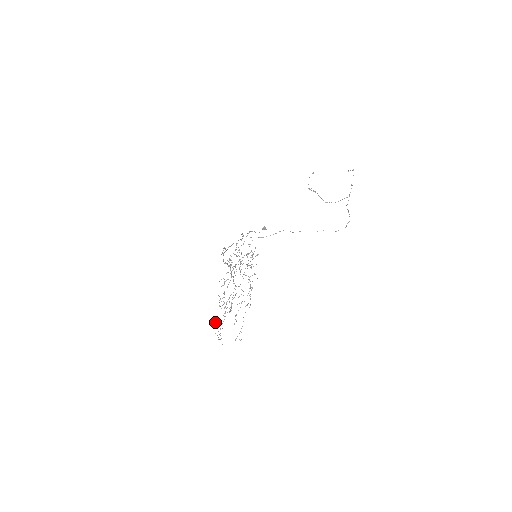
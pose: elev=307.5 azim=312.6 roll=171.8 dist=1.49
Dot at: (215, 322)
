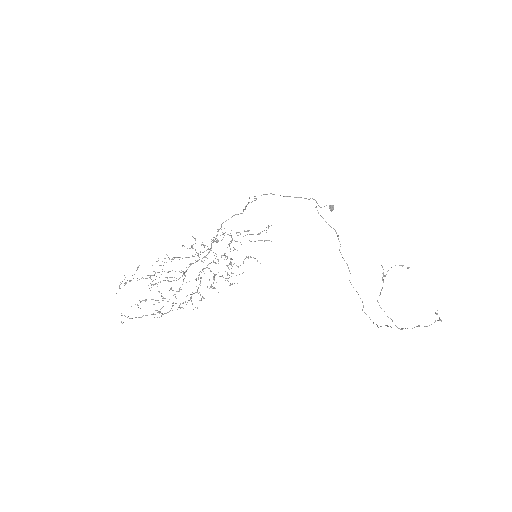
Dot at: (138, 266)
